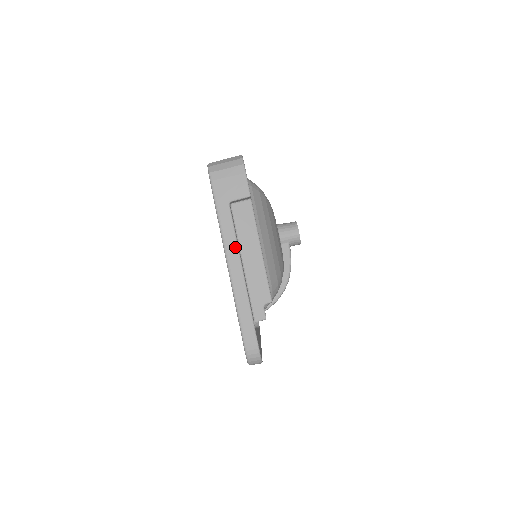
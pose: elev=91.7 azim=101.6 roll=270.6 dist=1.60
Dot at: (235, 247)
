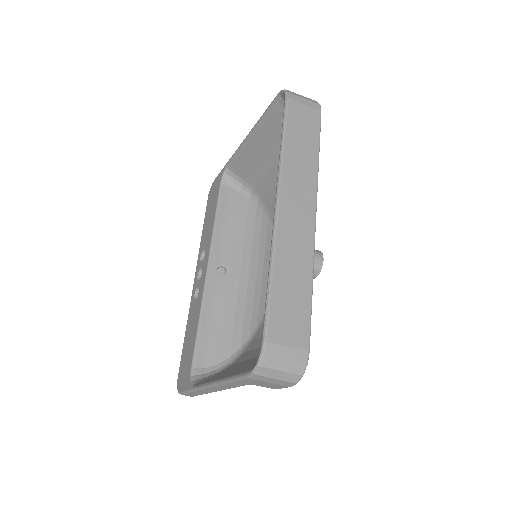
Dot at: (225, 389)
